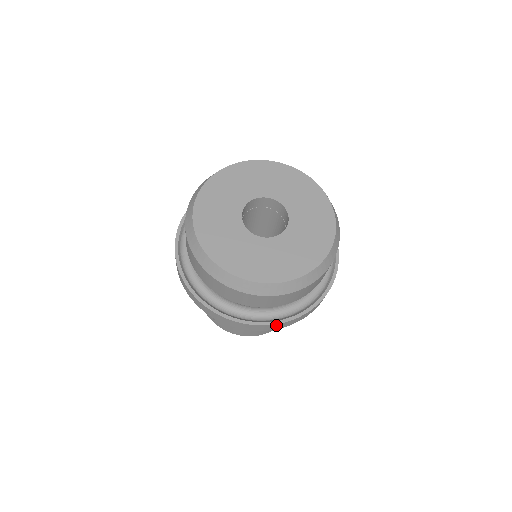
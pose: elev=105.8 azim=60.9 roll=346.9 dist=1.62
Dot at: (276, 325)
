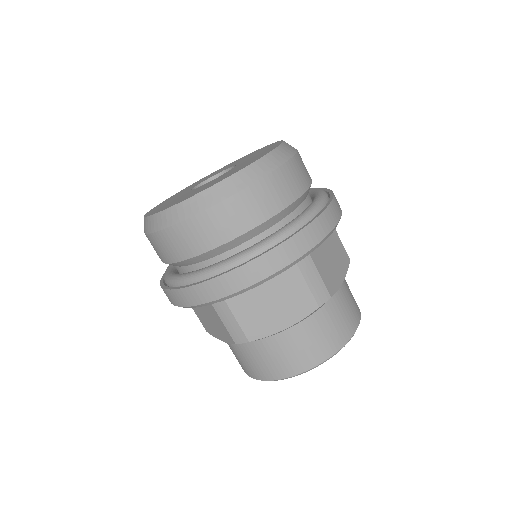
Dot at: (175, 293)
